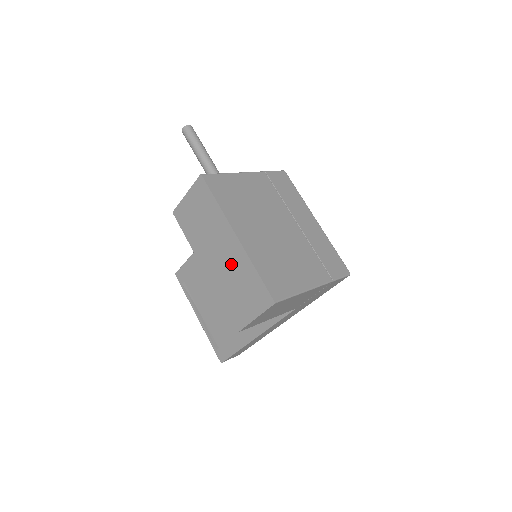
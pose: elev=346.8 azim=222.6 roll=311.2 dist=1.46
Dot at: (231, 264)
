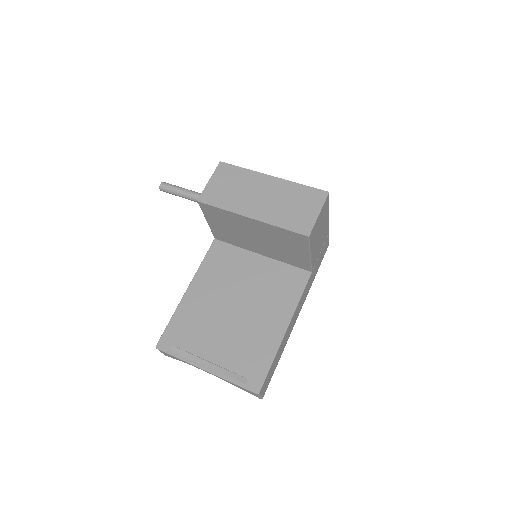
Dot at: (277, 195)
